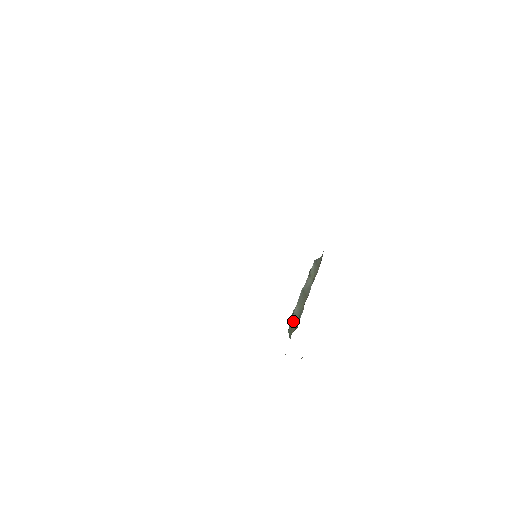
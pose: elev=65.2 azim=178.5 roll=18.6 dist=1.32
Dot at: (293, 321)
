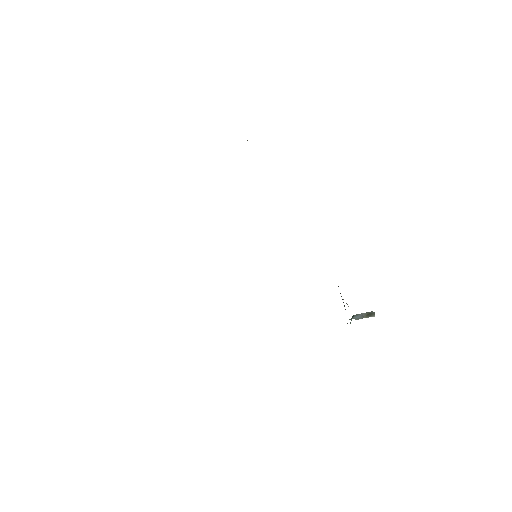
Dot at: occluded
